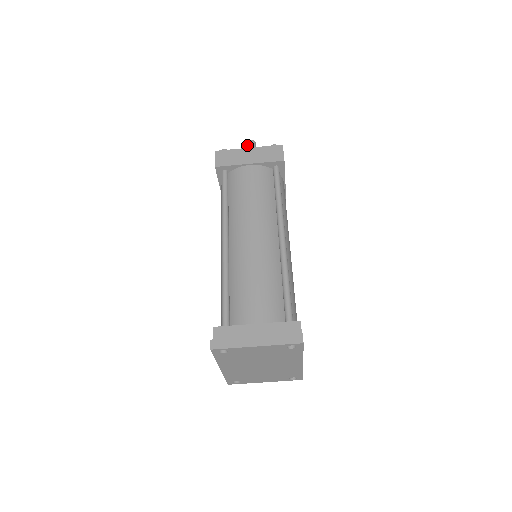
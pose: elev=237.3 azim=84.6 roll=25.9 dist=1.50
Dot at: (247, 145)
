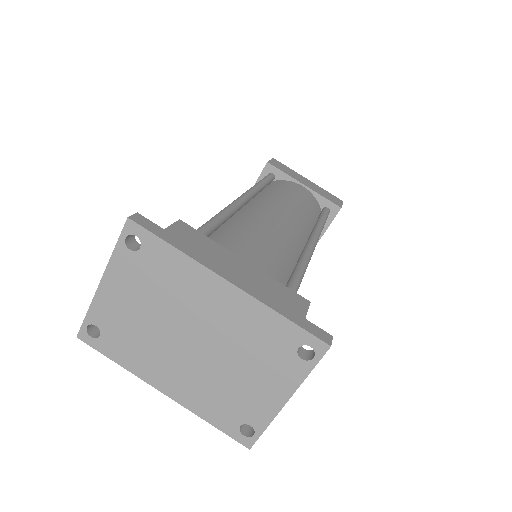
Dot at: occluded
